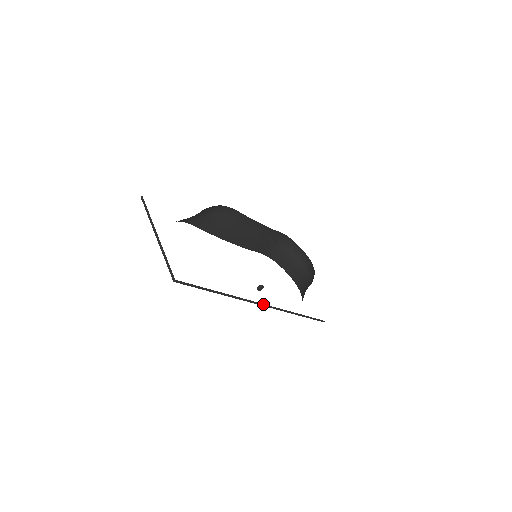
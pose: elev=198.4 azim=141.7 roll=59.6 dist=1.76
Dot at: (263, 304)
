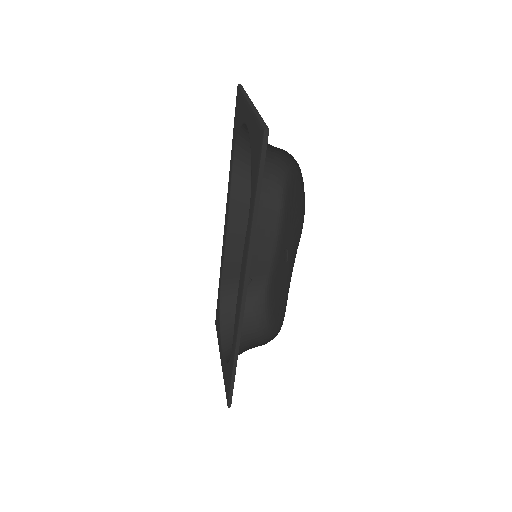
Dot at: (246, 293)
